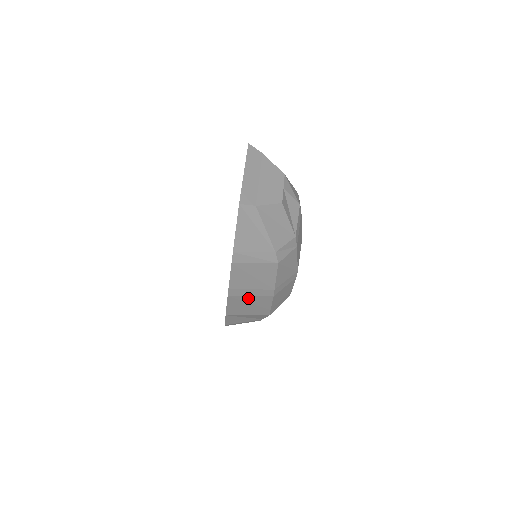
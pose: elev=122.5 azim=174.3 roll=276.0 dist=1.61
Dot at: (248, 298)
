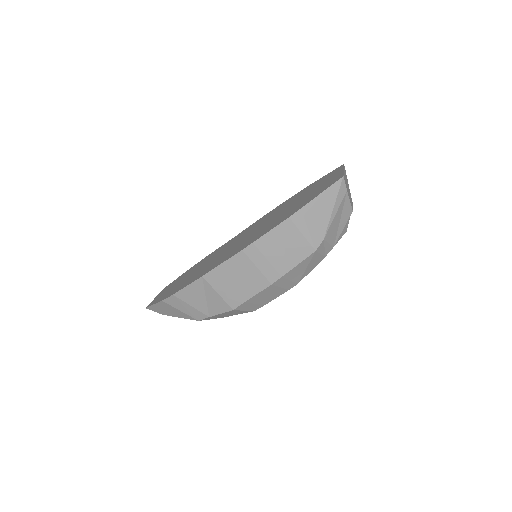
Dot at: (251, 268)
